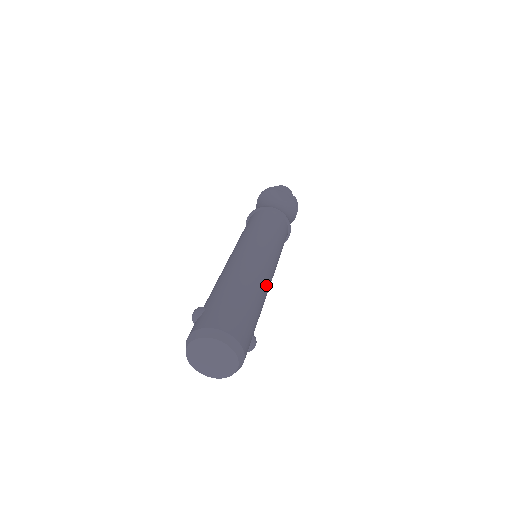
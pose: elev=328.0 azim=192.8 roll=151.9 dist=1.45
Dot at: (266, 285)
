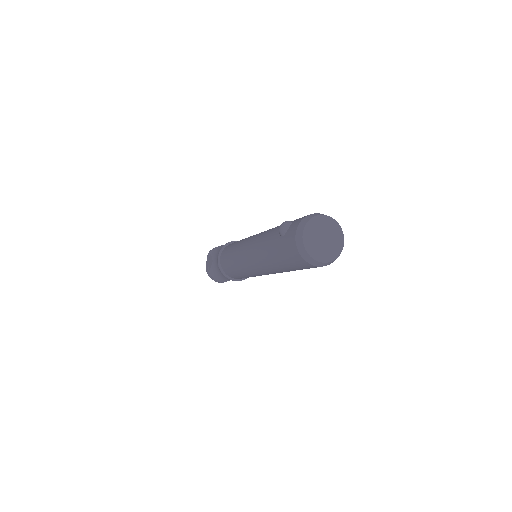
Dot at: occluded
